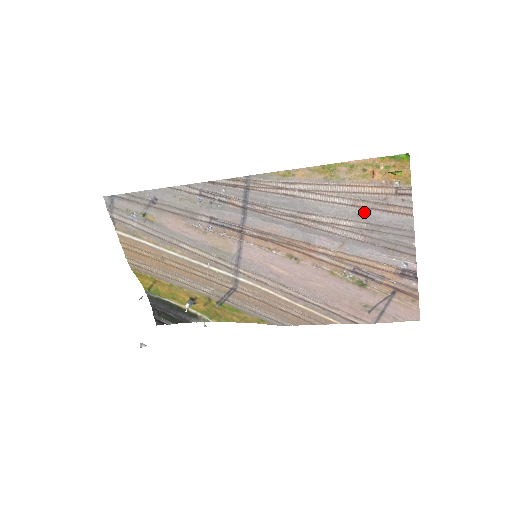
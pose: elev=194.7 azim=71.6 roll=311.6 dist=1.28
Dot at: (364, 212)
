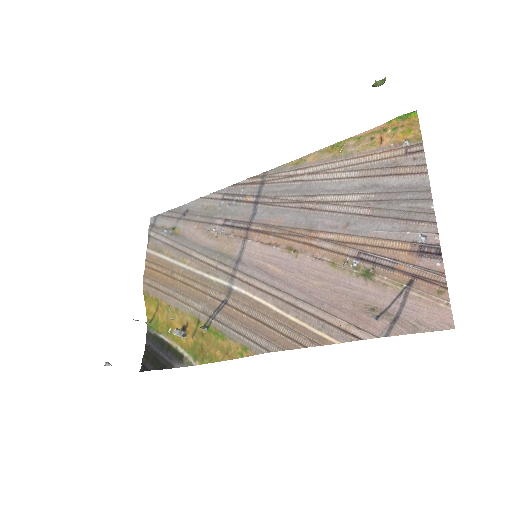
Dot at: (372, 182)
